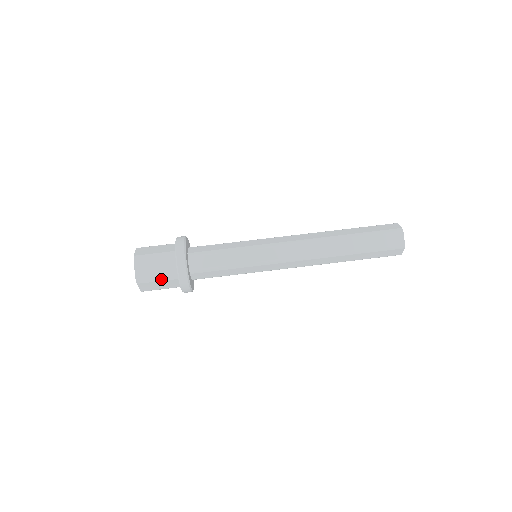
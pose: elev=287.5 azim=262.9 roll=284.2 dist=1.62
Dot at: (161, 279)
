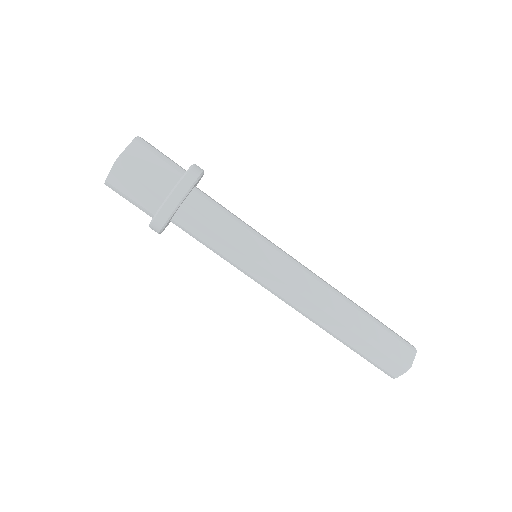
Dot at: (146, 182)
